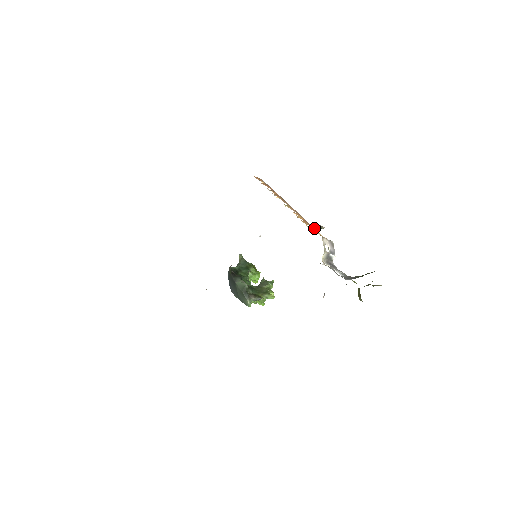
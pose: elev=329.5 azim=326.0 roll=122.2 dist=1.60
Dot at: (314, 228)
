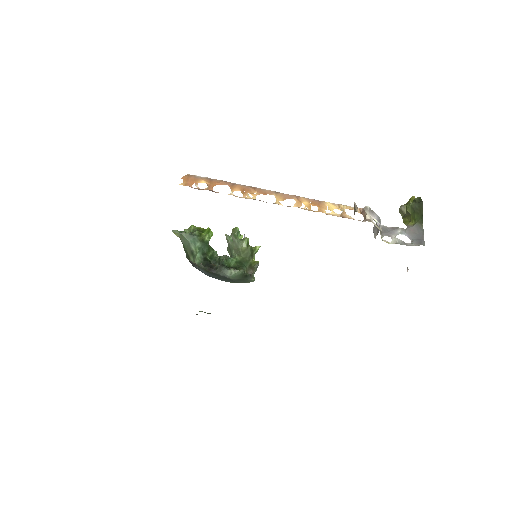
Dot at: (331, 203)
